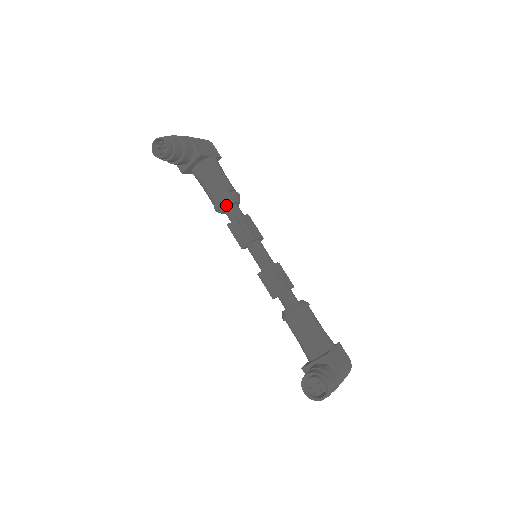
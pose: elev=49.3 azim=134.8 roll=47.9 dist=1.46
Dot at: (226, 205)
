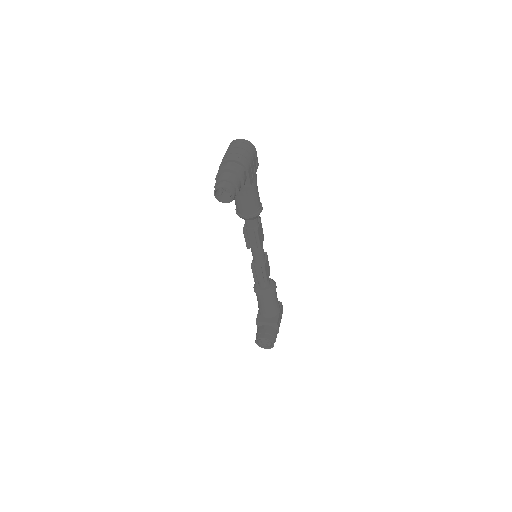
Dot at: occluded
